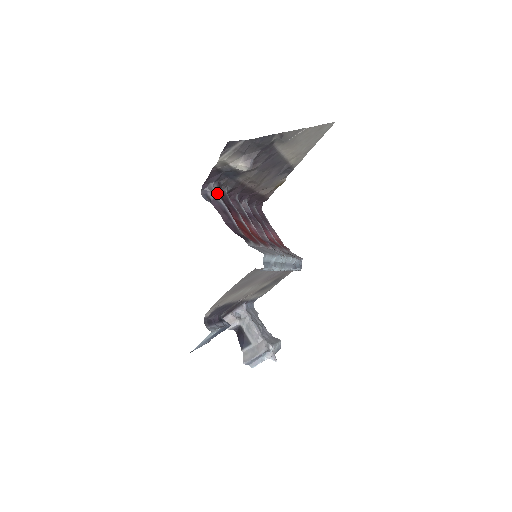
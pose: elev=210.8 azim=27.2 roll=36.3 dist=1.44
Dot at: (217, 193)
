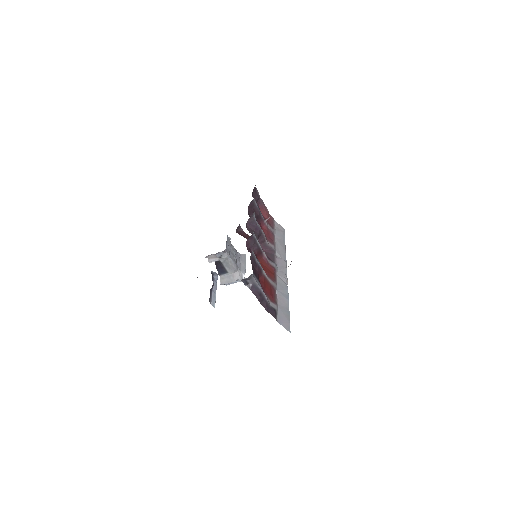
Dot at: (255, 279)
